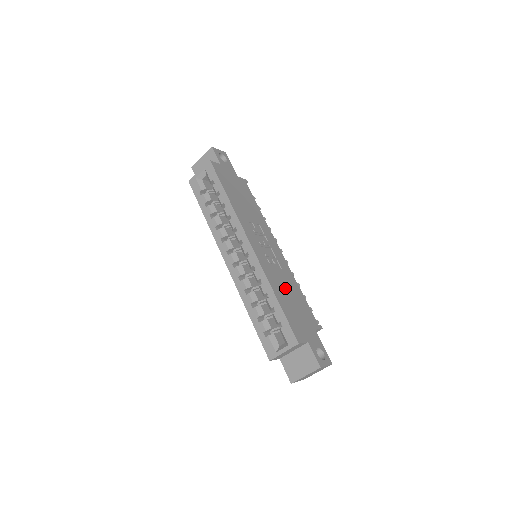
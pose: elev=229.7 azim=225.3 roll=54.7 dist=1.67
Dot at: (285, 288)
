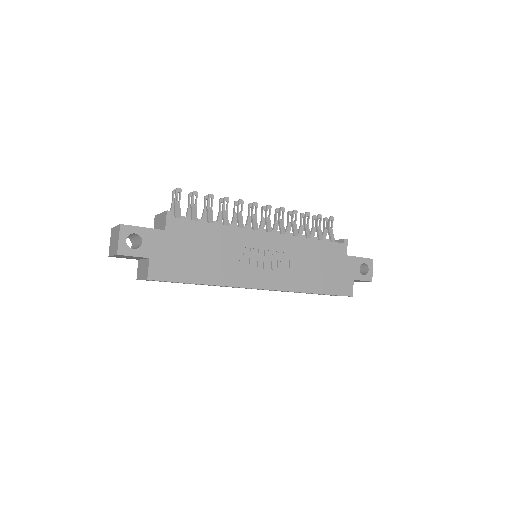
Dot at: (309, 268)
